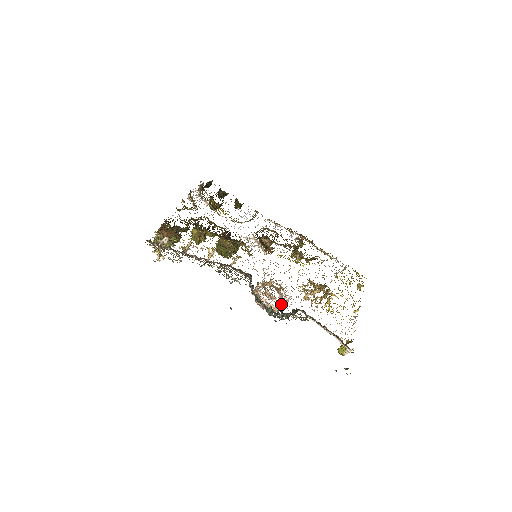
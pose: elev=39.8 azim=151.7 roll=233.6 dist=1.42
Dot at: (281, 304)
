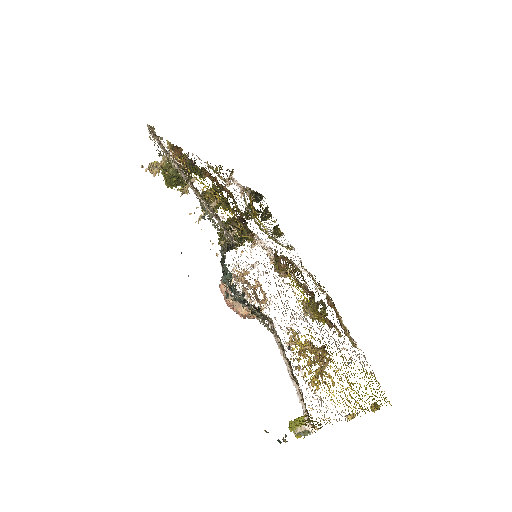
Dot at: occluded
